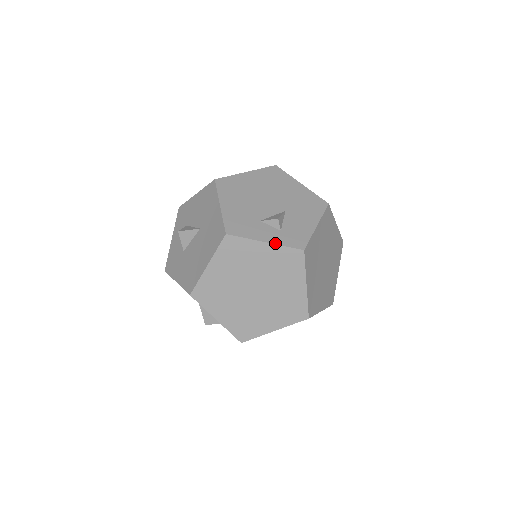
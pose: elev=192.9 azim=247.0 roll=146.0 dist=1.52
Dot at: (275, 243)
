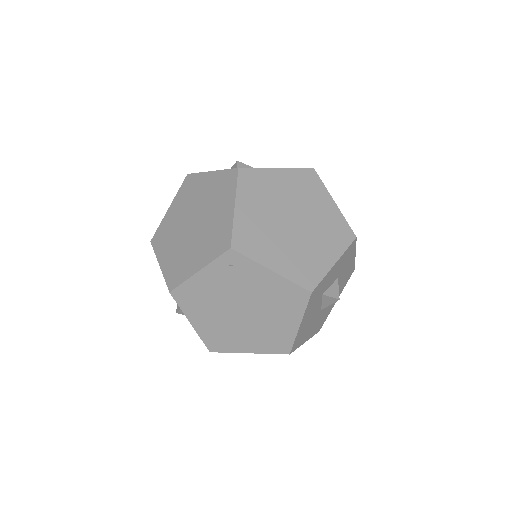
Dot at: (219, 170)
